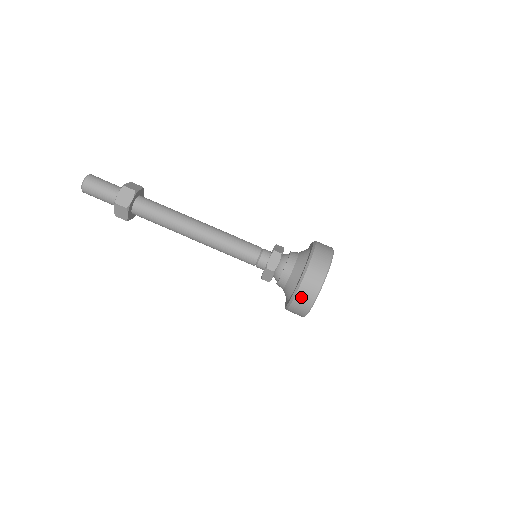
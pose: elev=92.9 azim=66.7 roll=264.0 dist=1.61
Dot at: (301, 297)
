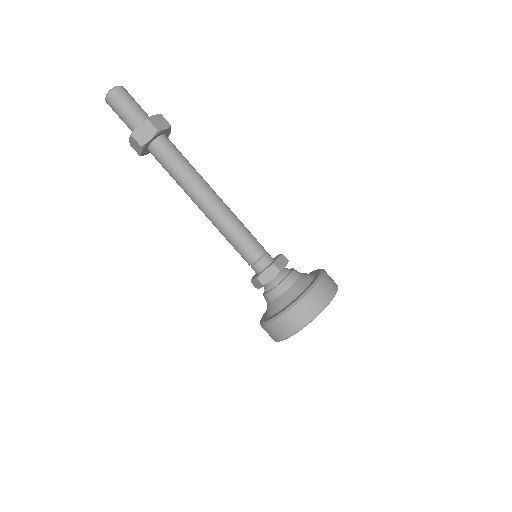
Dot at: (309, 301)
